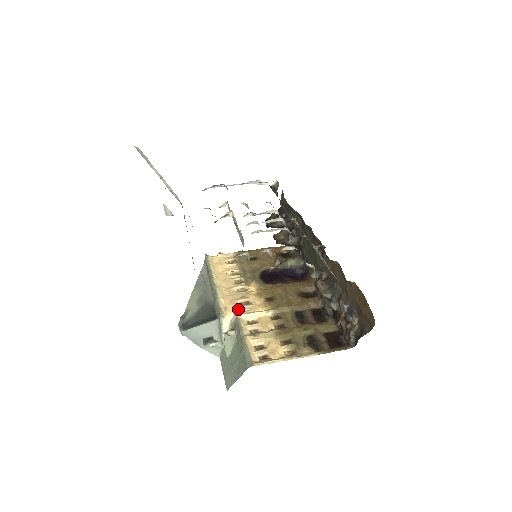
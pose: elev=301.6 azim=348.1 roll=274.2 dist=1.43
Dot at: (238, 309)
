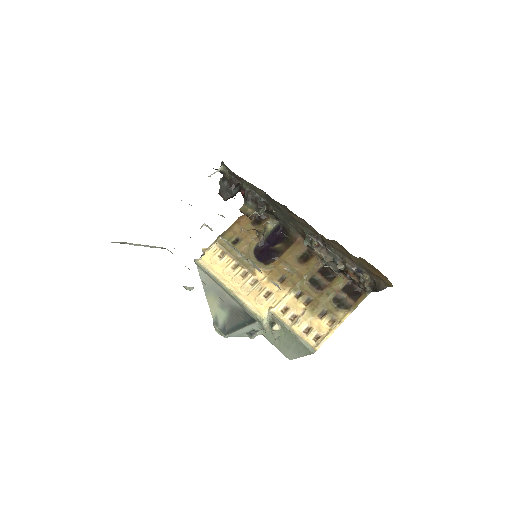
Dot at: (267, 305)
